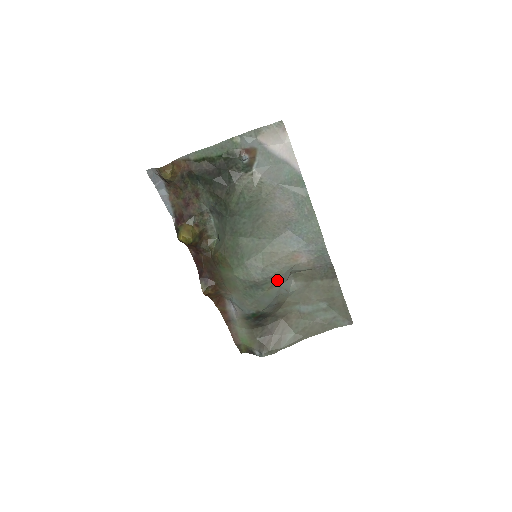
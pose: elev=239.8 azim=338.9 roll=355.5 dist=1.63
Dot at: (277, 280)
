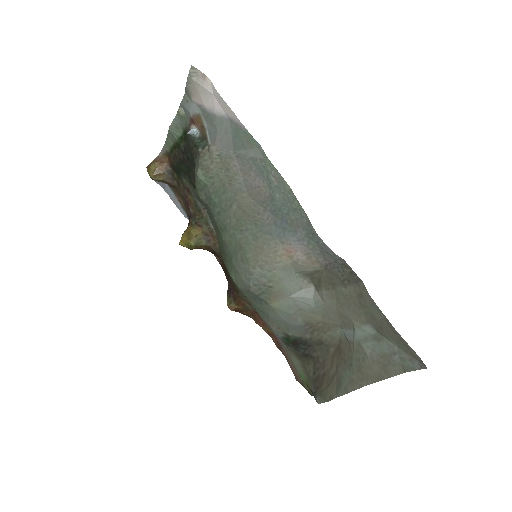
Dot at: (277, 288)
